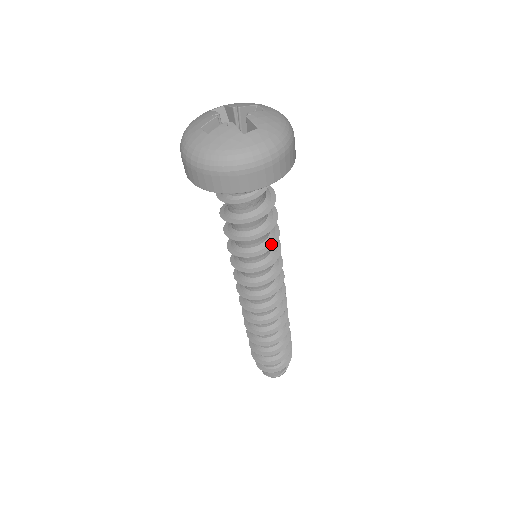
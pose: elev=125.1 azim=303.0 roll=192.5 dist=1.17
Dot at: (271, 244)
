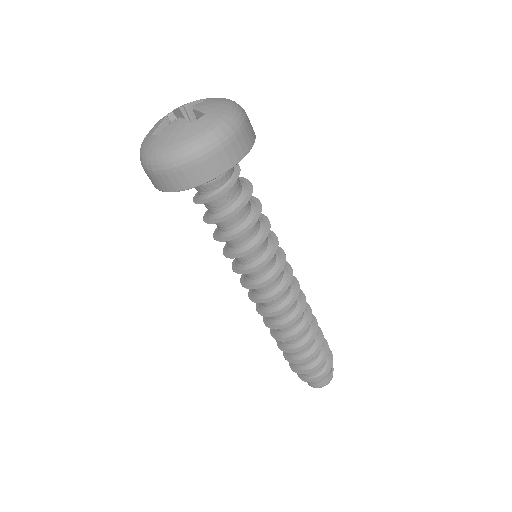
Dot at: (264, 235)
